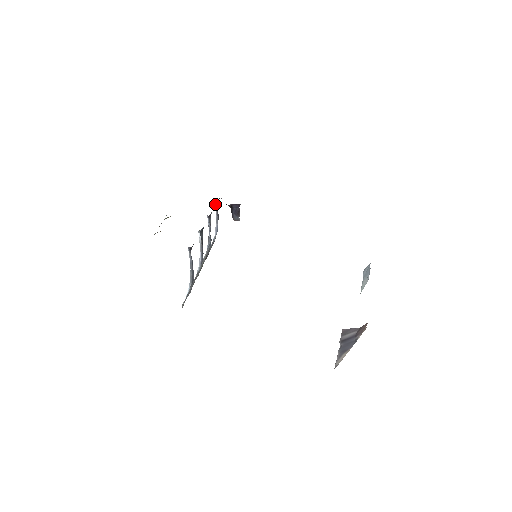
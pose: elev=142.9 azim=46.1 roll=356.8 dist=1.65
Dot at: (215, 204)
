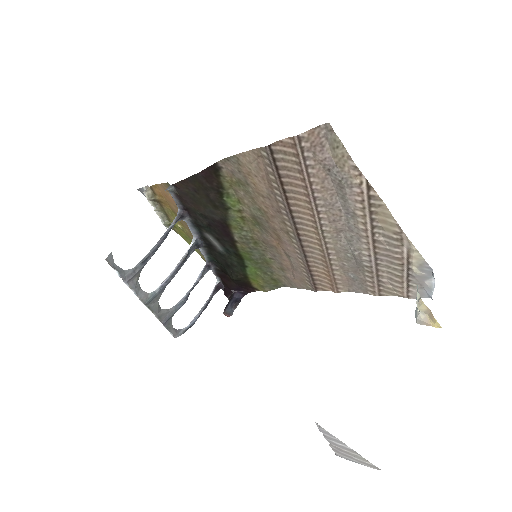
Dot at: occluded
